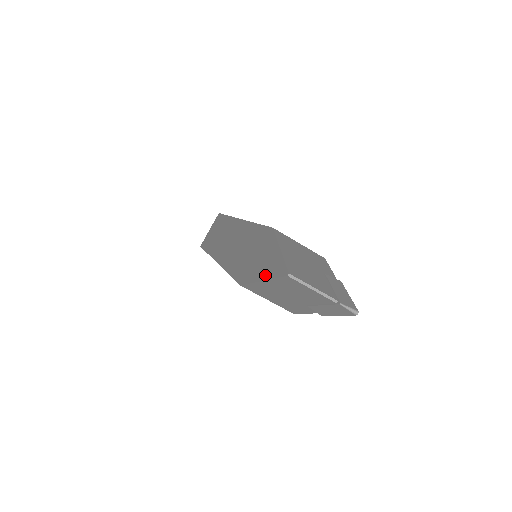
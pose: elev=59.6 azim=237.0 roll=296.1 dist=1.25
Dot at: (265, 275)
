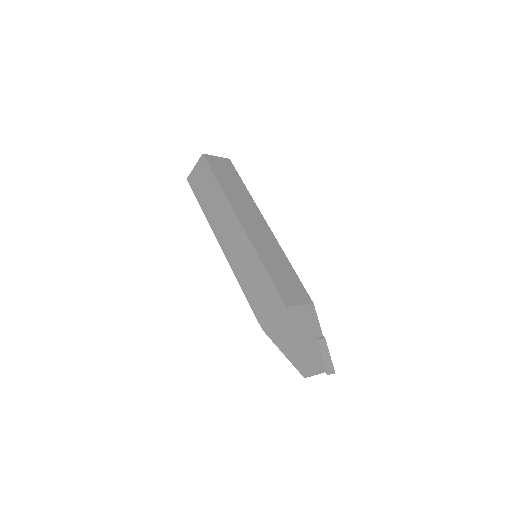
Dot at: (285, 352)
